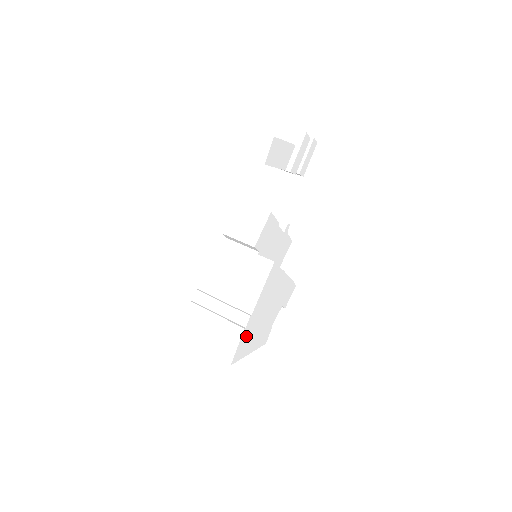
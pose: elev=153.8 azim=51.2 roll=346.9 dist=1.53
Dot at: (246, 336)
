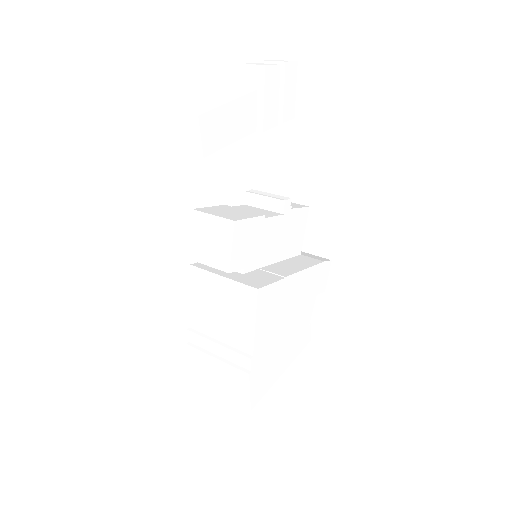
Dot at: (260, 373)
